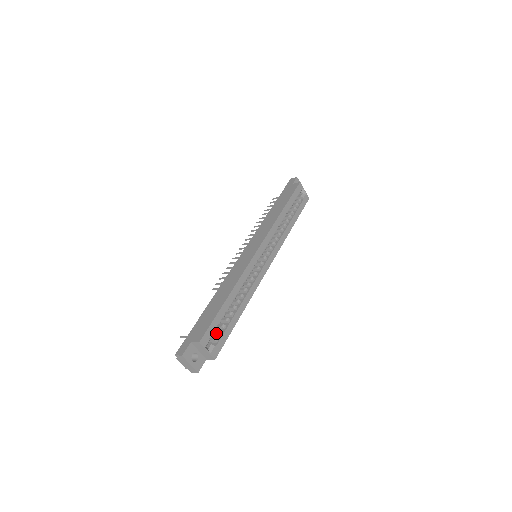
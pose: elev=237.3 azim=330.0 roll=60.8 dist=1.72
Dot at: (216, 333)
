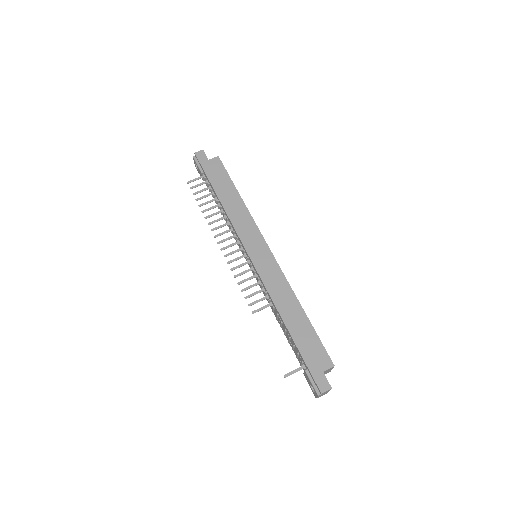
Dot at: occluded
